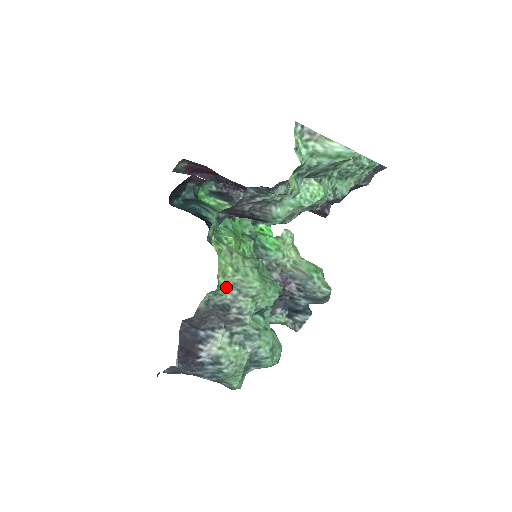
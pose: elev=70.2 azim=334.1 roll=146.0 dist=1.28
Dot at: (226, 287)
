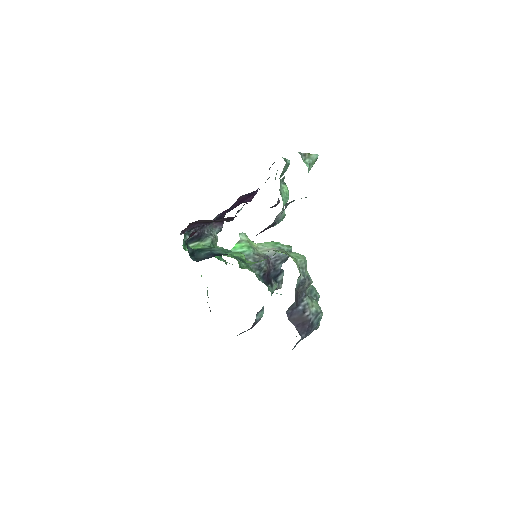
Dot at: occluded
